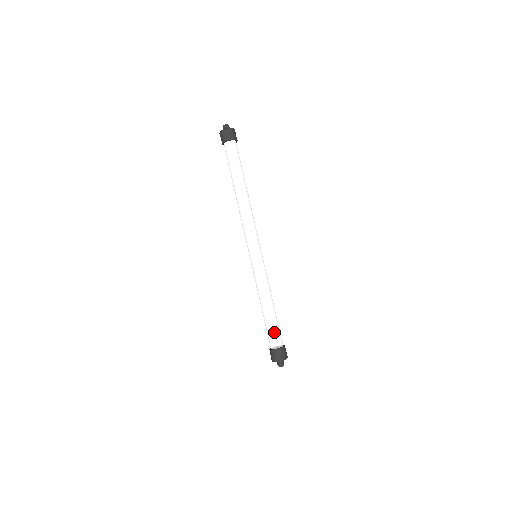
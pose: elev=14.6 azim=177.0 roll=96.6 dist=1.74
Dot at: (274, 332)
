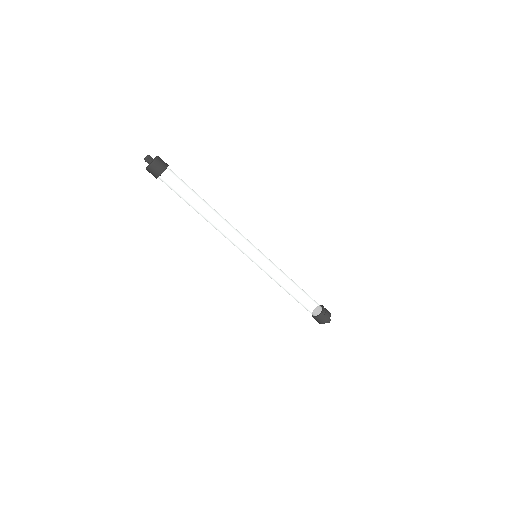
Dot at: (311, 302)
